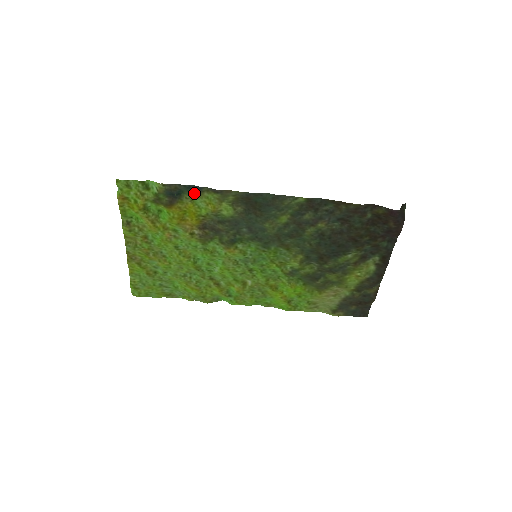
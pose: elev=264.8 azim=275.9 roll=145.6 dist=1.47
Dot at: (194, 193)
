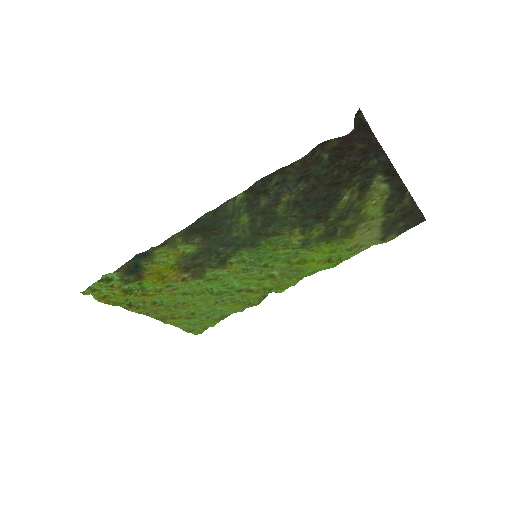
Dot at: (147, 257)
